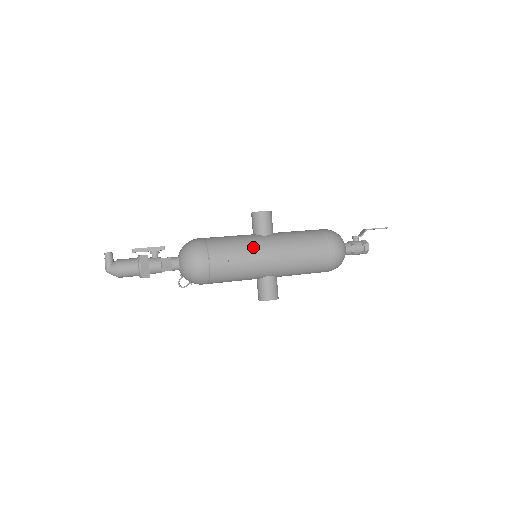
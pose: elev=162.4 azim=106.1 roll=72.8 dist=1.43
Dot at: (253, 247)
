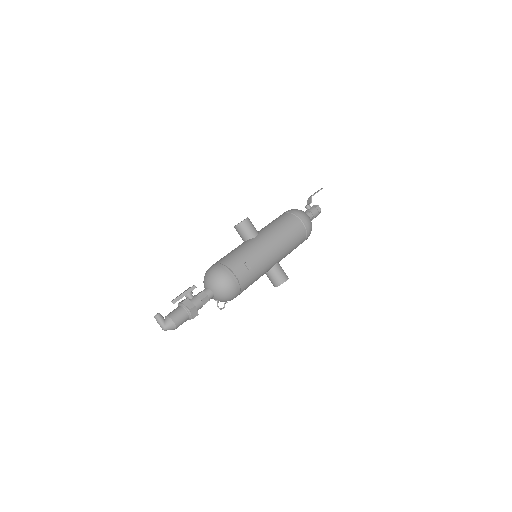
Dot at: (256, 249)
